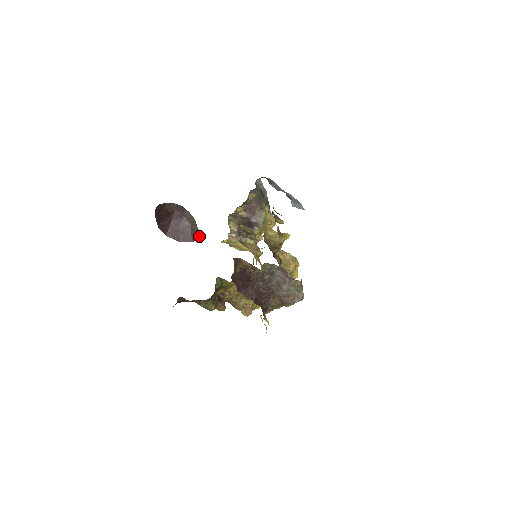
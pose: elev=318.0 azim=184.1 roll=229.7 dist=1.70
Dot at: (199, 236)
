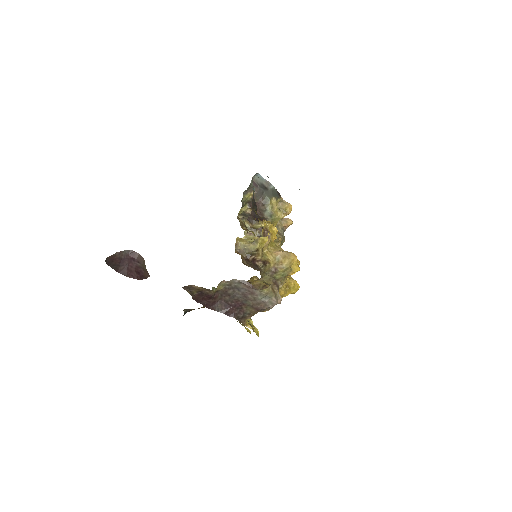
Dot at: (148, 274)
